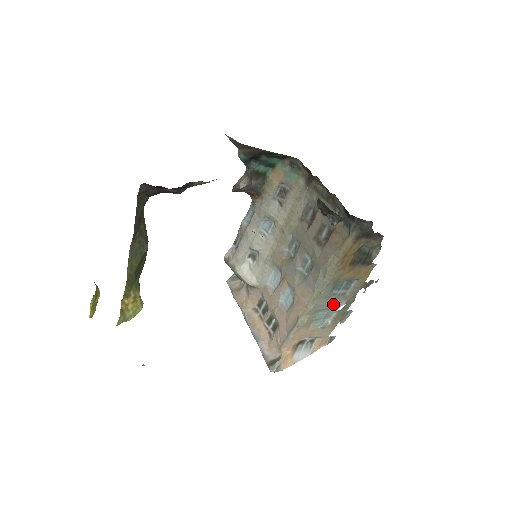
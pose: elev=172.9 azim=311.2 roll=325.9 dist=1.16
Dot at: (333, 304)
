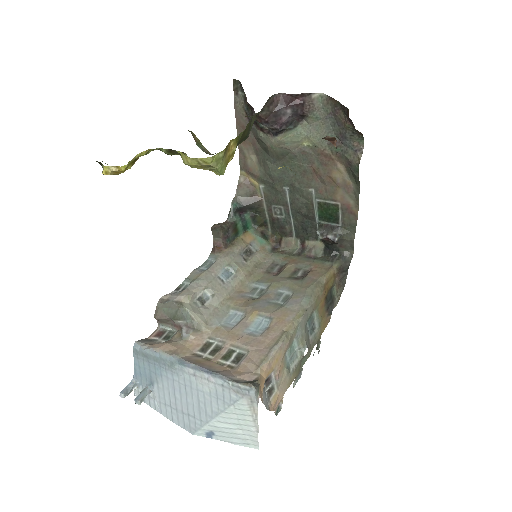
Dot at: (304, 340)
